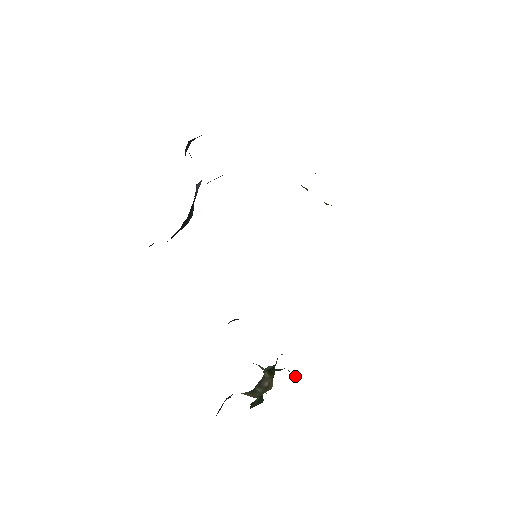
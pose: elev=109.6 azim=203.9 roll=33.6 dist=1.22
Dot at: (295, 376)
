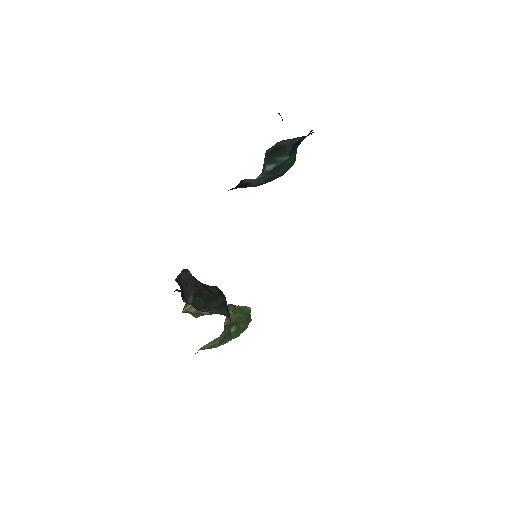
Dot at: (241, 328)
